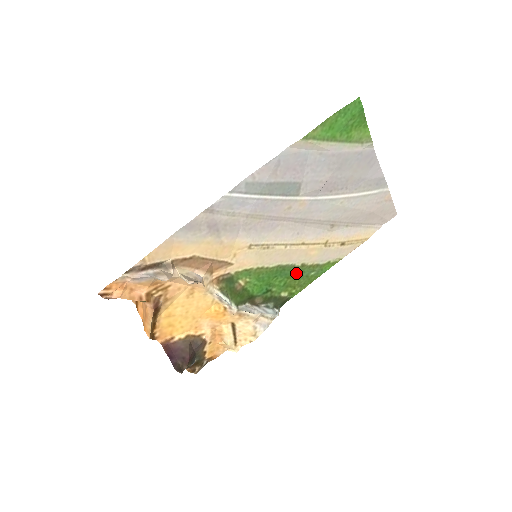
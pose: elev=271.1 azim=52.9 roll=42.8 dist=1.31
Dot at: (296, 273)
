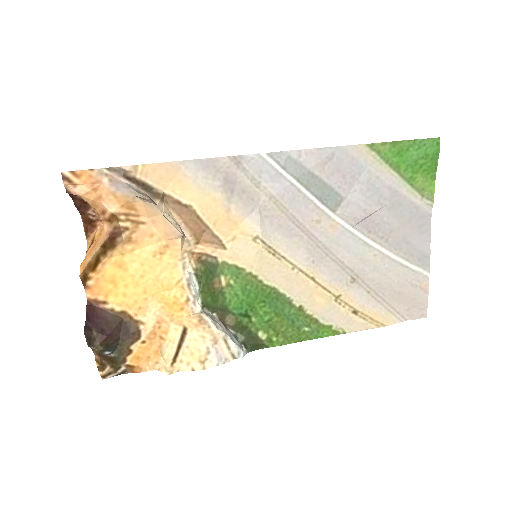
Dot at: (288, 314)
